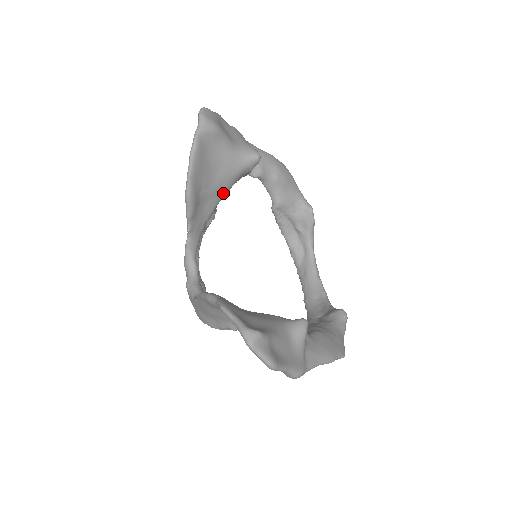
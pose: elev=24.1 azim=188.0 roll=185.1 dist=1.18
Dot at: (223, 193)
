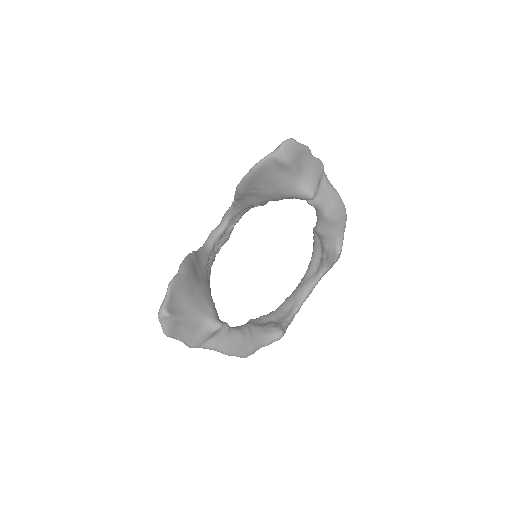
Dot at: (273, 199)
